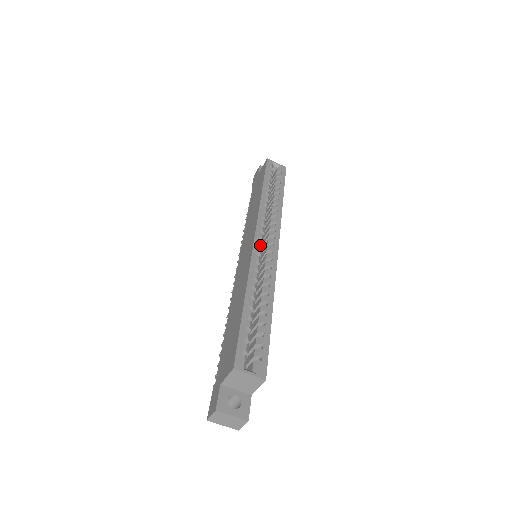
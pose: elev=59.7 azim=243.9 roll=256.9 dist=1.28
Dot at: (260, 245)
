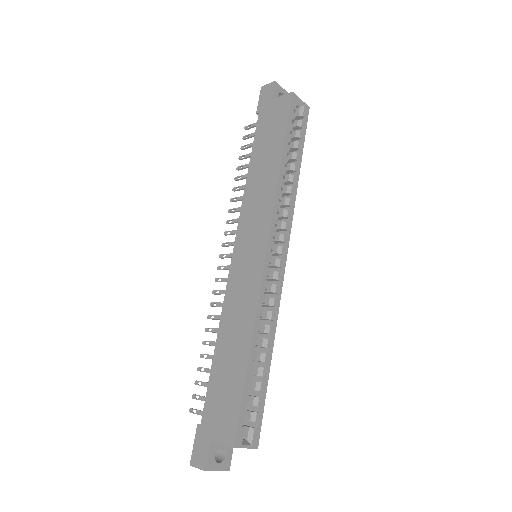
Dot at: (270, 262)
